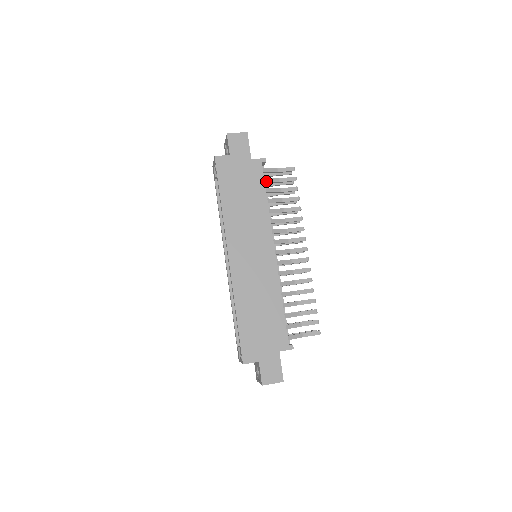
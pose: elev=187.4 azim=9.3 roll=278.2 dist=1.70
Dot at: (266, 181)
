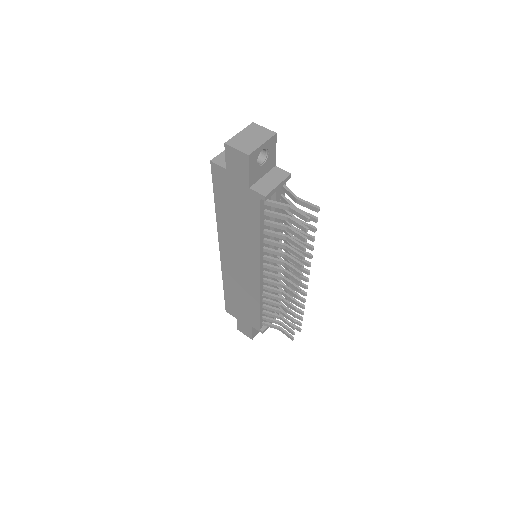
Dot at: (267, 214)
